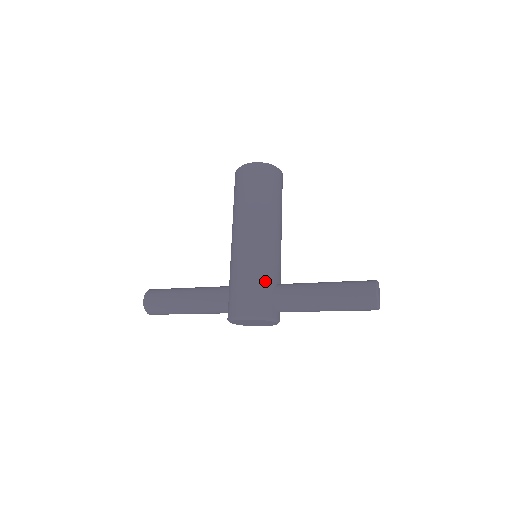
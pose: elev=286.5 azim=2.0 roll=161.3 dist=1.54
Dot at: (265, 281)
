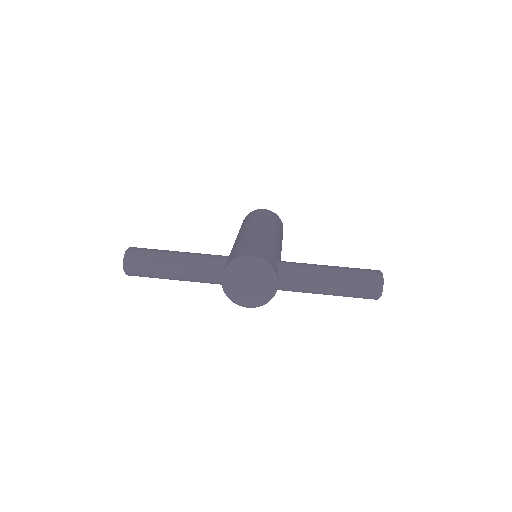
Dot at: (272, 251)
